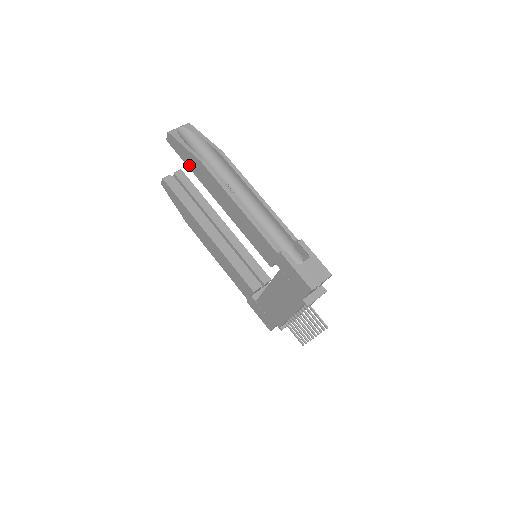
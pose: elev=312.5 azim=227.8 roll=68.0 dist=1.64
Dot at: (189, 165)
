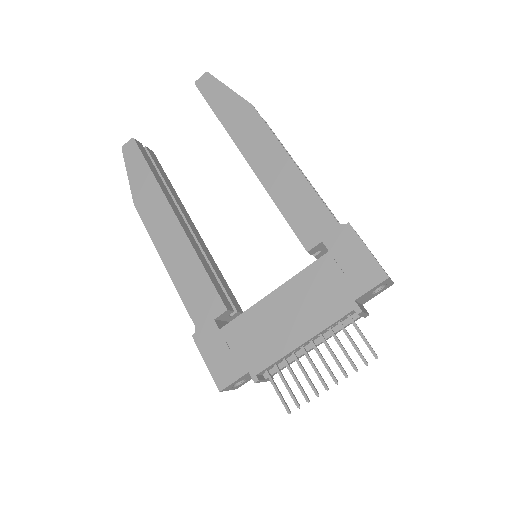
Dot at: (220, 111)
